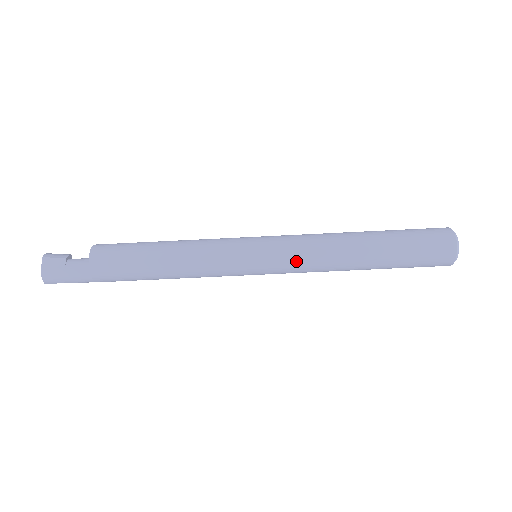
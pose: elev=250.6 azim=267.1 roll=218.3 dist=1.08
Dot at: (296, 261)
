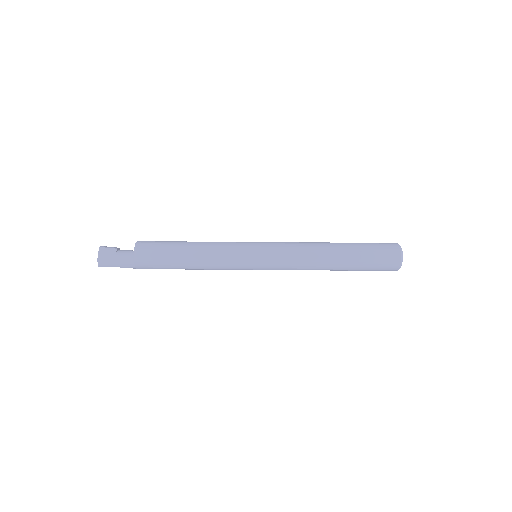
Dot at: (285, 258)
